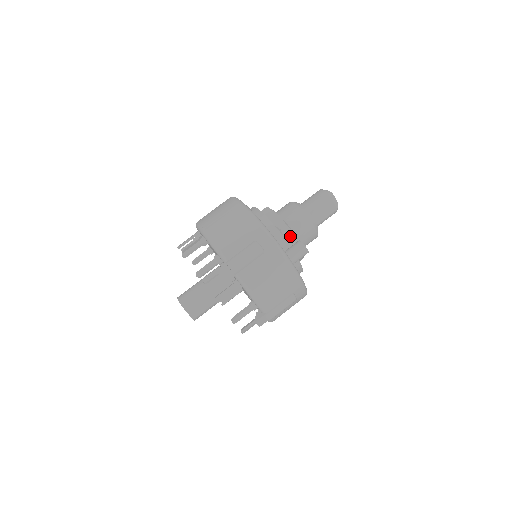
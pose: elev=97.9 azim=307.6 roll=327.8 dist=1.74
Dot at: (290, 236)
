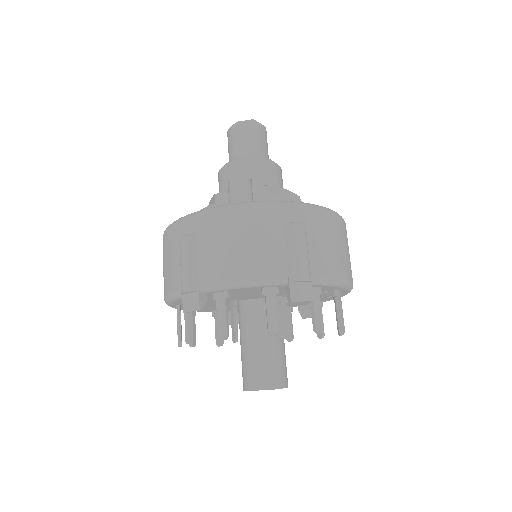
Dot at: occluded
